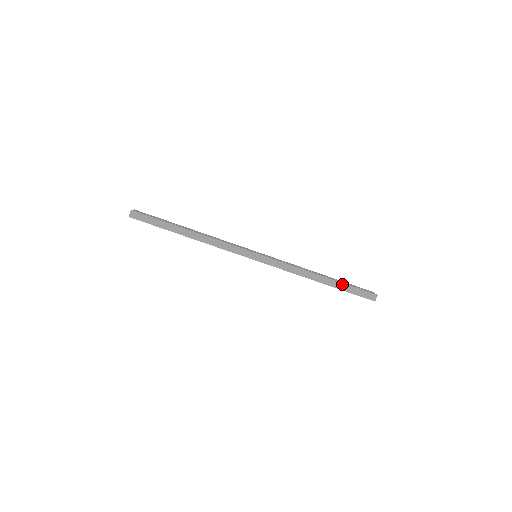
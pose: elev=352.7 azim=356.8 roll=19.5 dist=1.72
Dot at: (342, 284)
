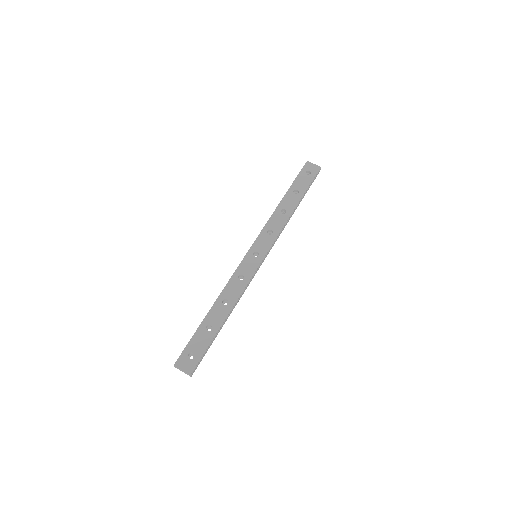
Dot at: (305, 193)
